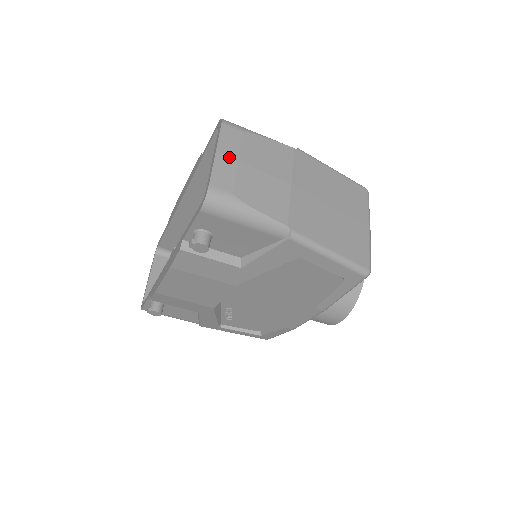
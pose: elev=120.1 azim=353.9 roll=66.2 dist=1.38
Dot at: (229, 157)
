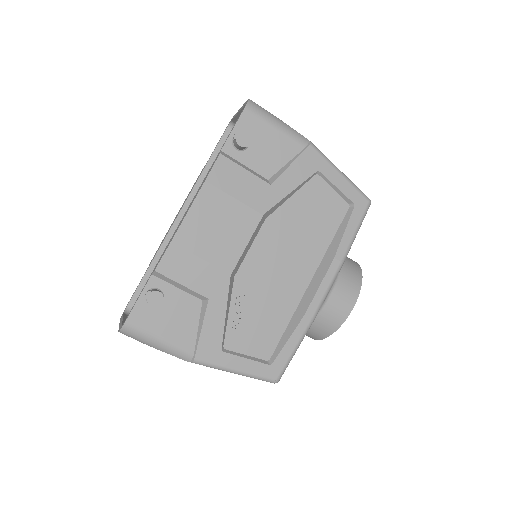
Dot at: occluded
